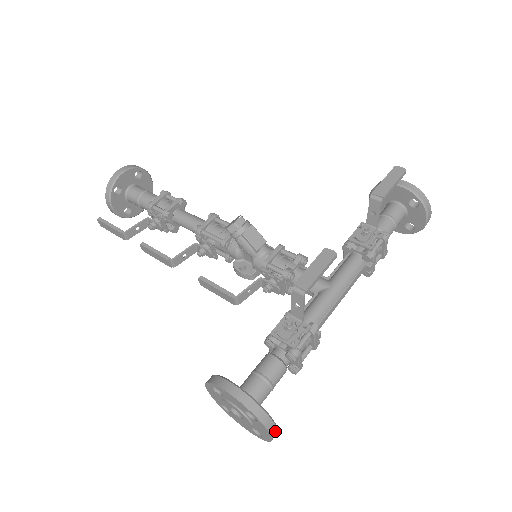
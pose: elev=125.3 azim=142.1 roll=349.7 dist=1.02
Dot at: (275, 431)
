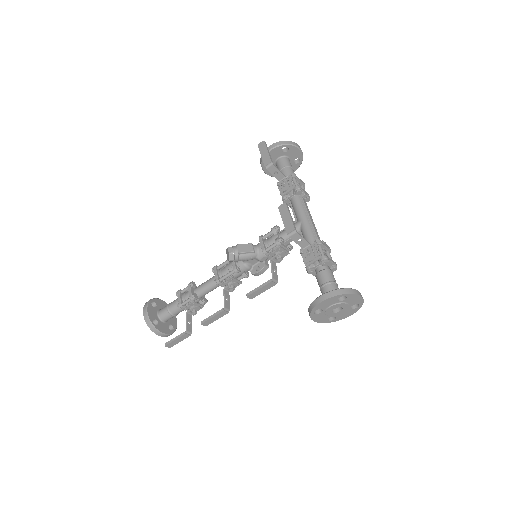
Dot at: (359, 292)
